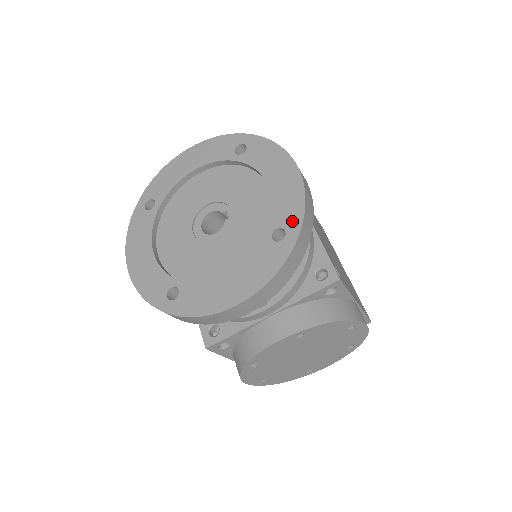
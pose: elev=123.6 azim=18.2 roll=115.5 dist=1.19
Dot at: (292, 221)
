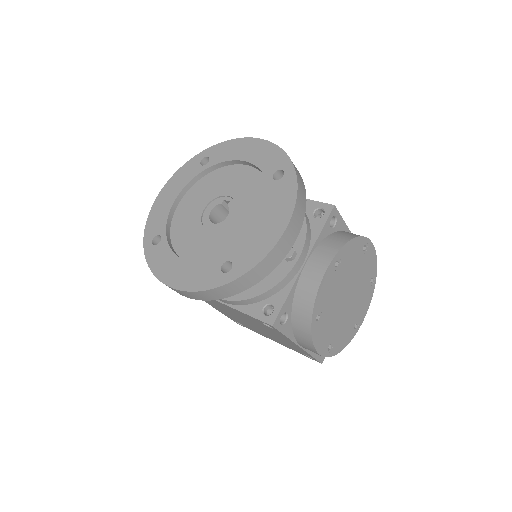
Dot at: (281, 162)
